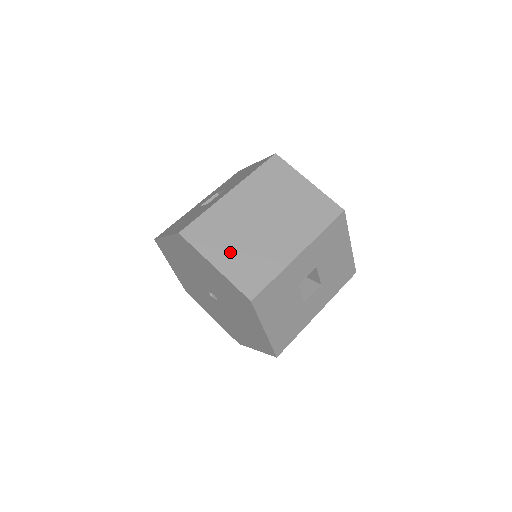
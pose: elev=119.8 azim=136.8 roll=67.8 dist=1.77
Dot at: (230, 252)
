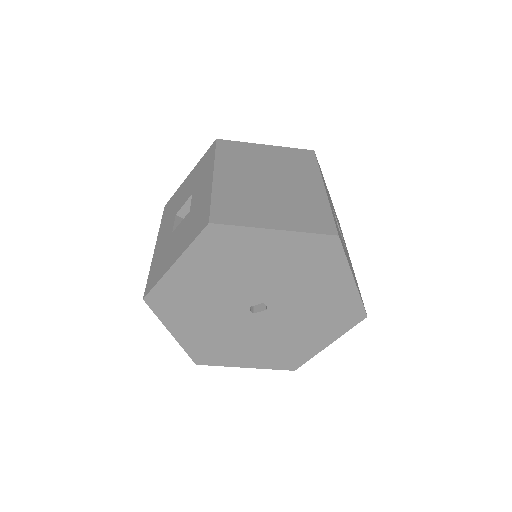
Dot at: (273, 213)
